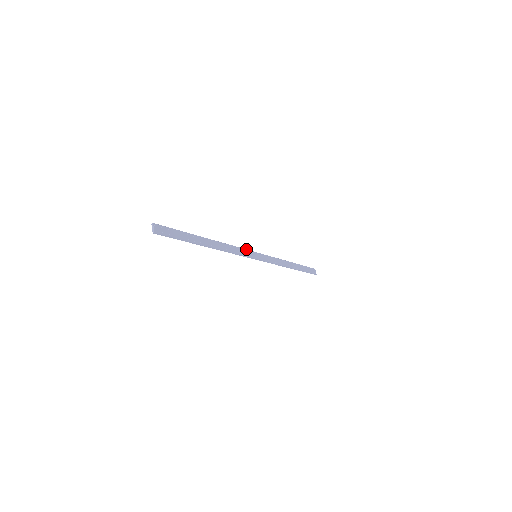
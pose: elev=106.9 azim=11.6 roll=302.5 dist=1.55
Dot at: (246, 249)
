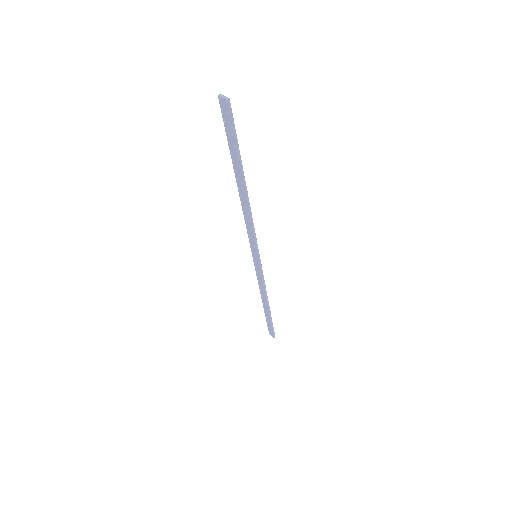
Dot at: (250, 239)
